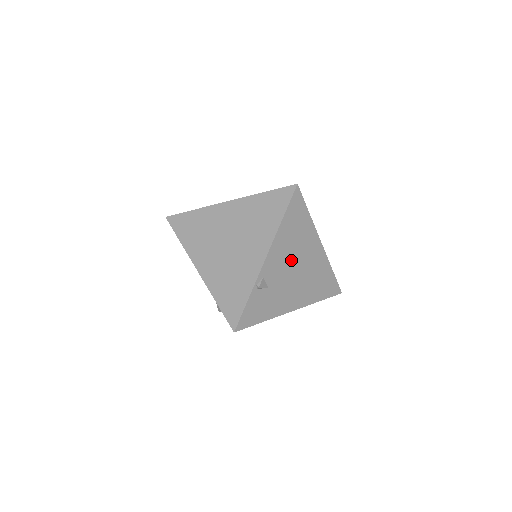
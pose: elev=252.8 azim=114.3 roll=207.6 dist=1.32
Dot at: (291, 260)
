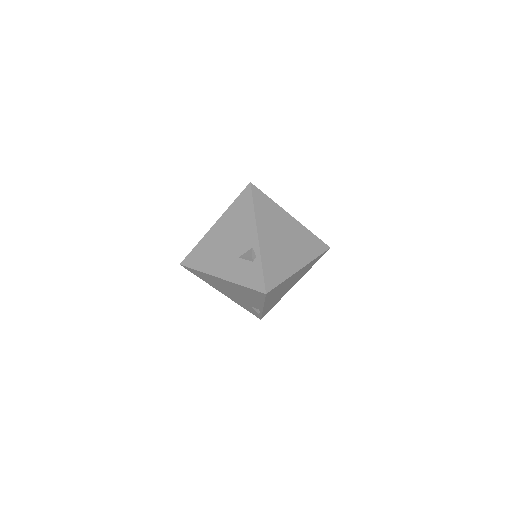
Dot at: occluded
